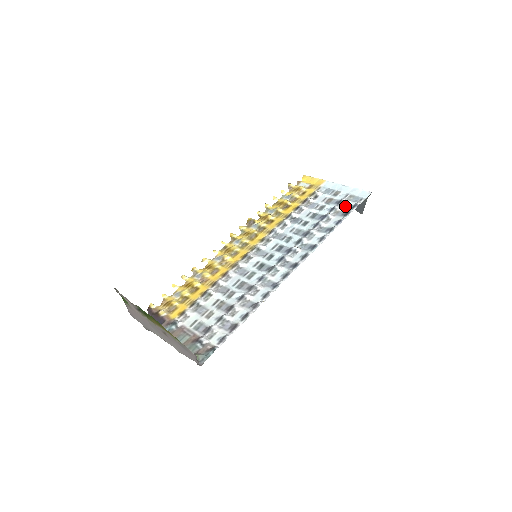
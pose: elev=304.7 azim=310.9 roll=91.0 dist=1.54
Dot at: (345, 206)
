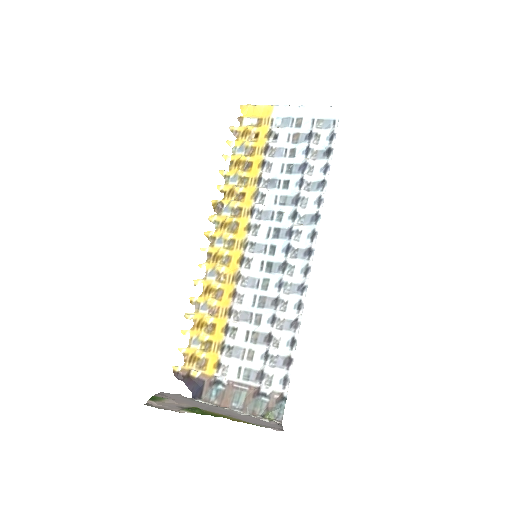
Dot at: (320, 140)
